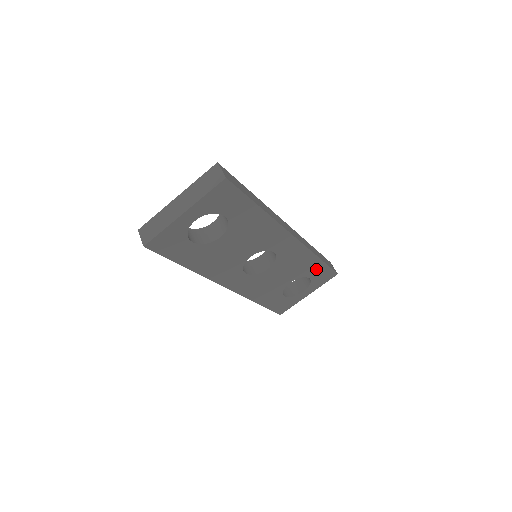
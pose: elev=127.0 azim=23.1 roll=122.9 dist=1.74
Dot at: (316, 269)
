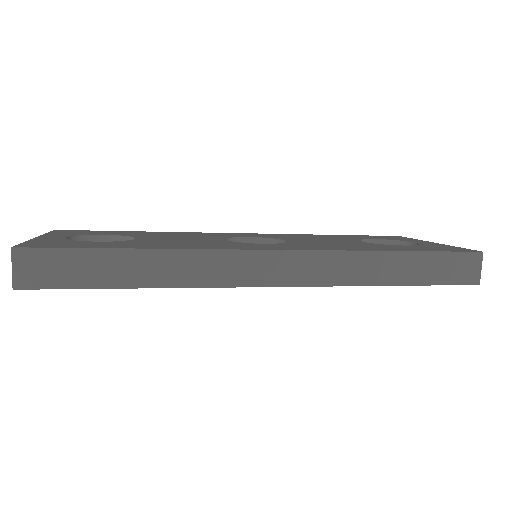
Dot at: occluded
